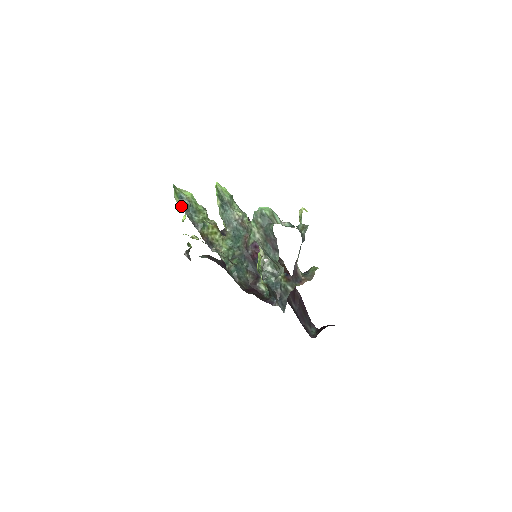
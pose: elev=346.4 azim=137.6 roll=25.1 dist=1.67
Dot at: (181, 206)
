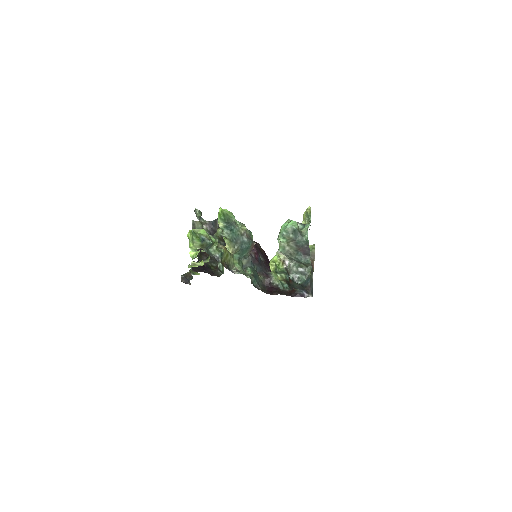
Dot at: (201, 247)
